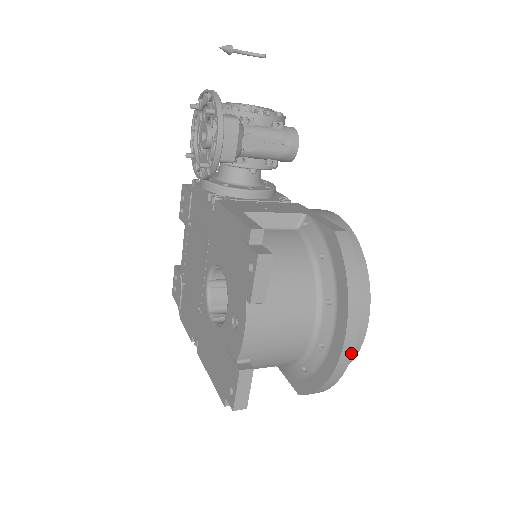
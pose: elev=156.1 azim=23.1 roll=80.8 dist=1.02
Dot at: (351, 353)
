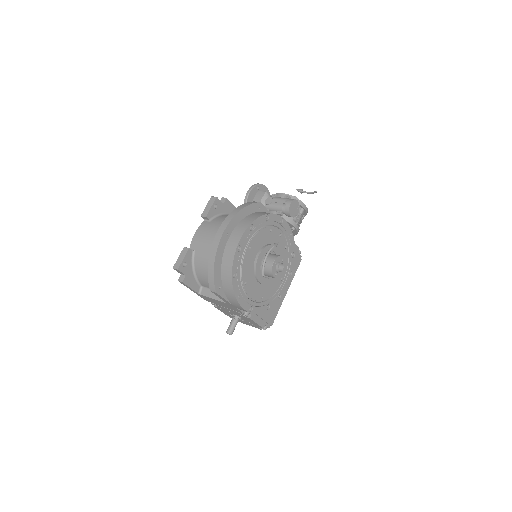
Dot at: (221, 236)
